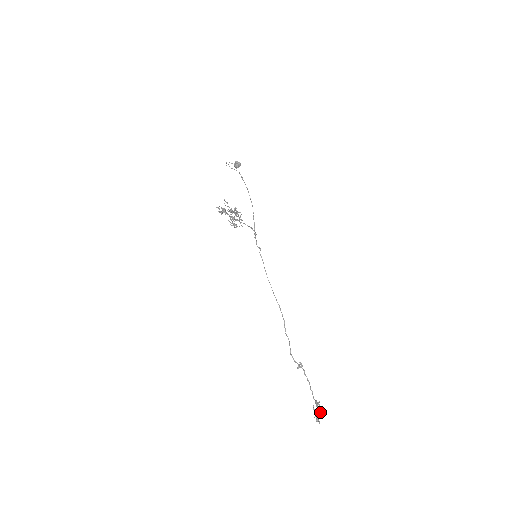
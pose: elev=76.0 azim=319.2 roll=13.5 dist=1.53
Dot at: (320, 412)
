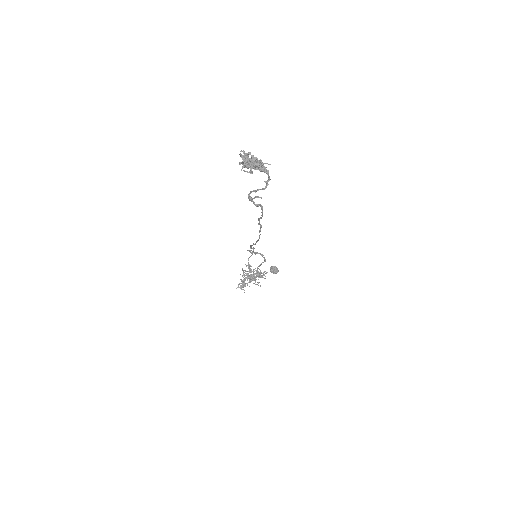
Dot at: (251, 158)
